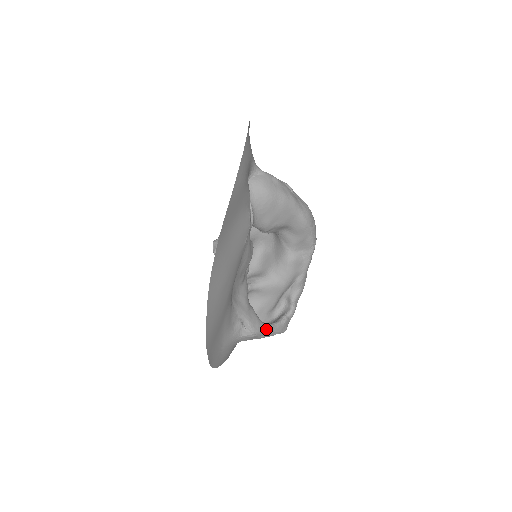
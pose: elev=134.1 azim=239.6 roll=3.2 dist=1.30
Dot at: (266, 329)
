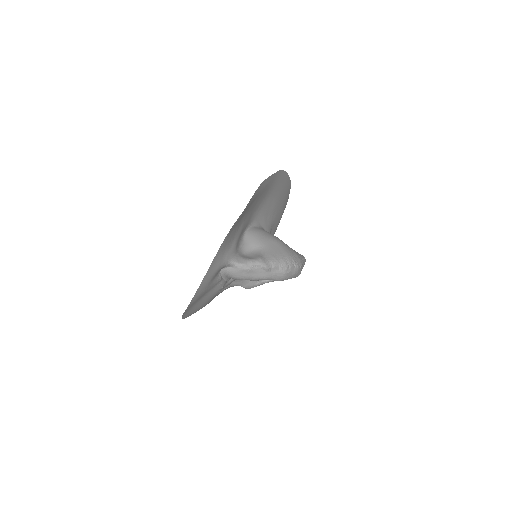
Dot at: occluded
